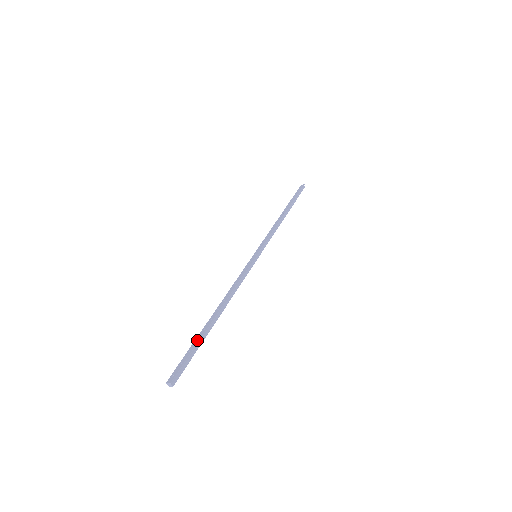
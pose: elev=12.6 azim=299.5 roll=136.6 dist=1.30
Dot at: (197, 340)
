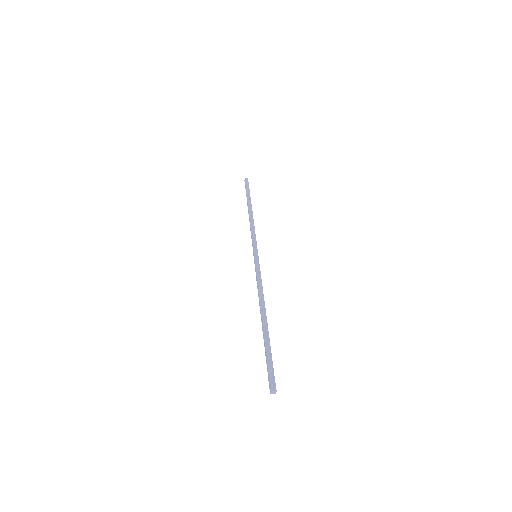
Dot at: (267, 346)
